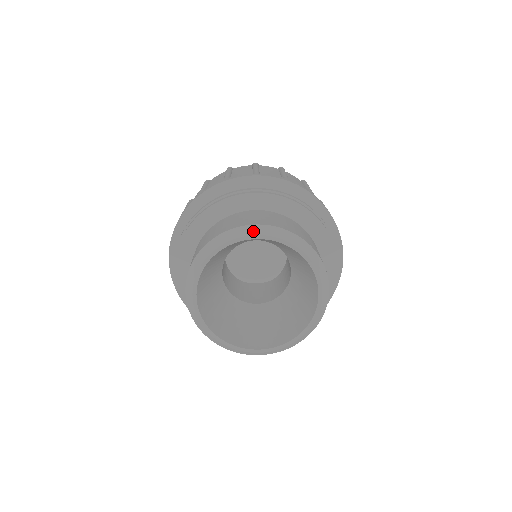
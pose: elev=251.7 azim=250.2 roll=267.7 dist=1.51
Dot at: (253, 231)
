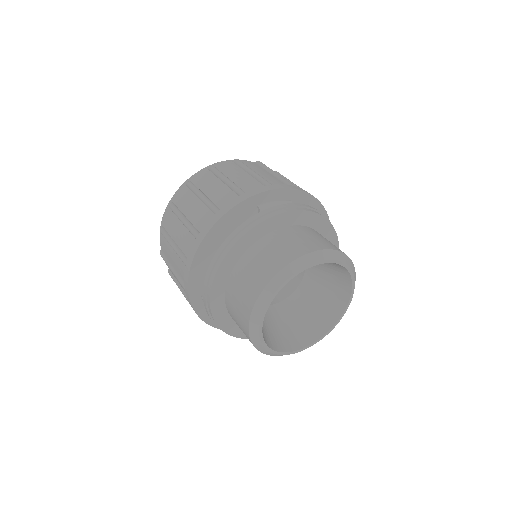
Dot at: (279, 282)
